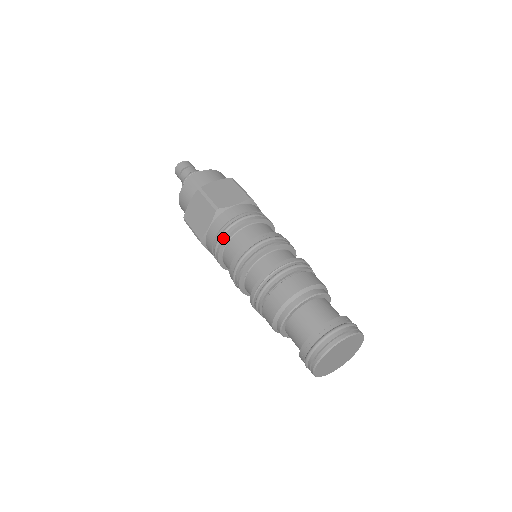
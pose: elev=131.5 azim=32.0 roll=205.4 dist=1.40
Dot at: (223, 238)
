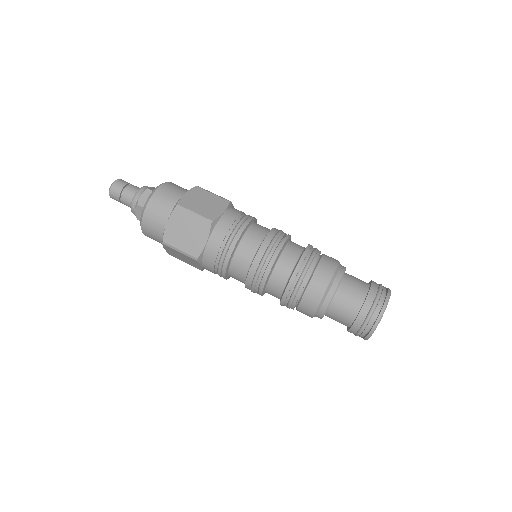
Dot at: (231, 249)
